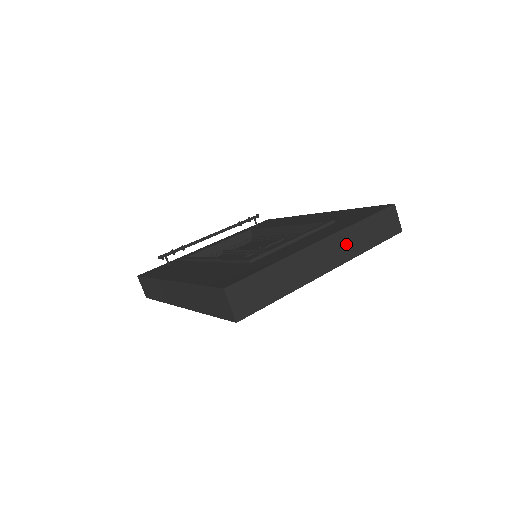
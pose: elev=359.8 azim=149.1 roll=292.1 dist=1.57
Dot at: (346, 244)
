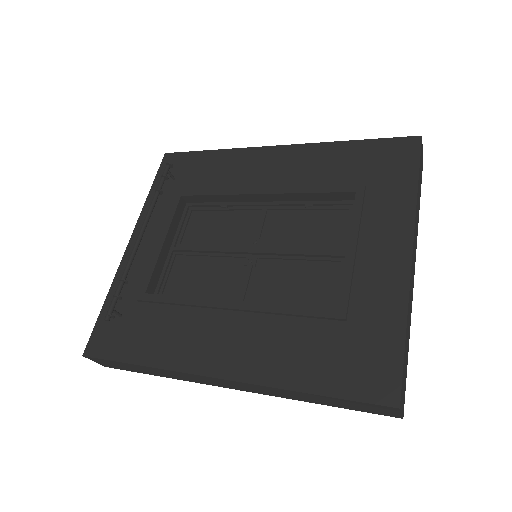
Dot at: (416, 228)
